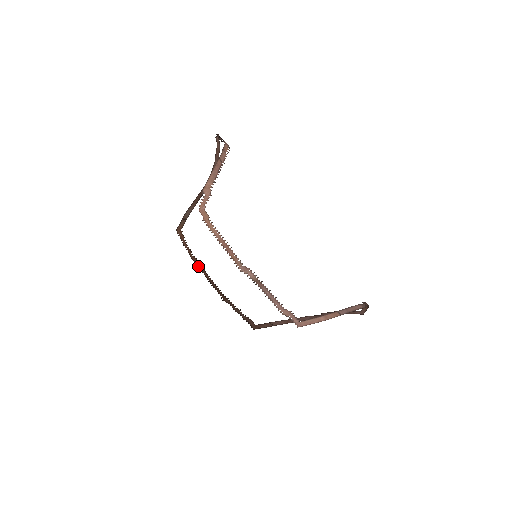
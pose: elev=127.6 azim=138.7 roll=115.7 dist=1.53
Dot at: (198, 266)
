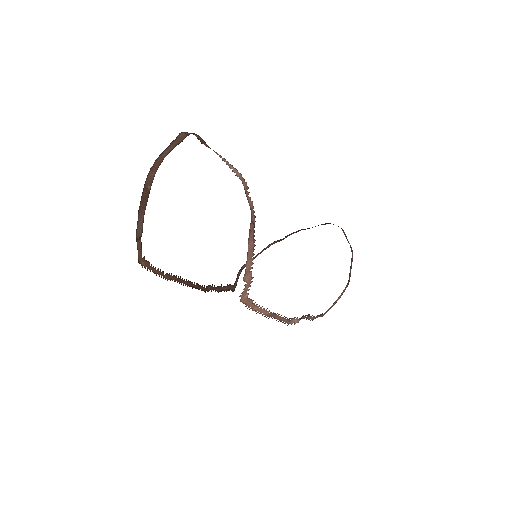
Dot at: (175, 281)
